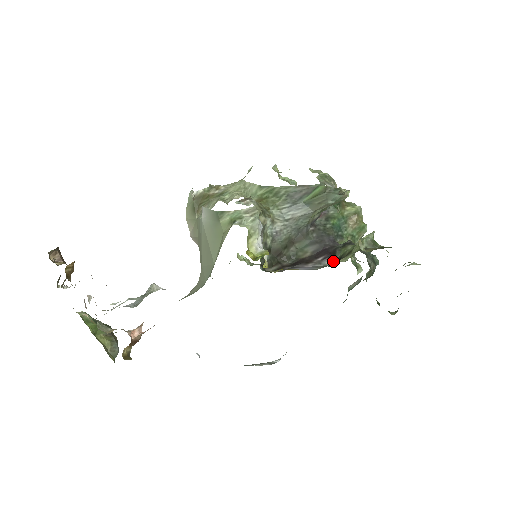
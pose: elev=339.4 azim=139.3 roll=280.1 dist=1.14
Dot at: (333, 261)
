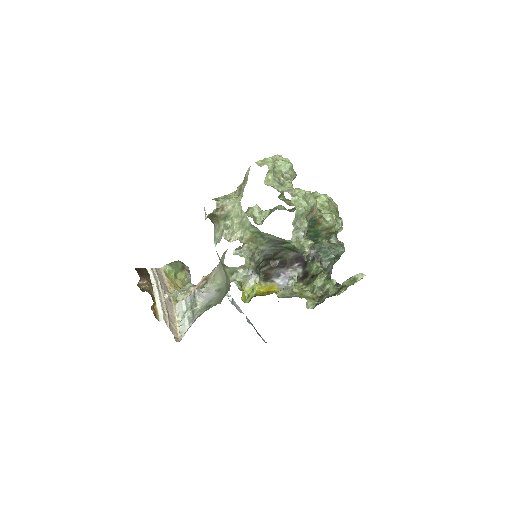
Dot at: (304, 271)
